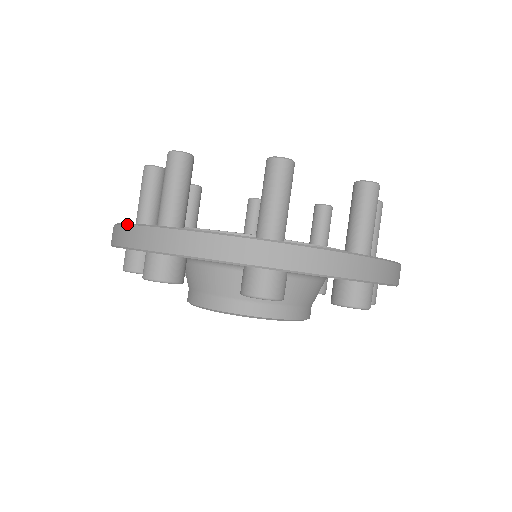
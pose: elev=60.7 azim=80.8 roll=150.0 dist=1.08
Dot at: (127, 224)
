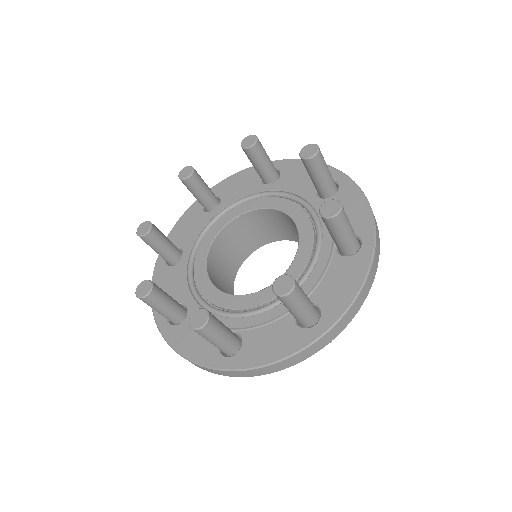
Dot at: occluded
